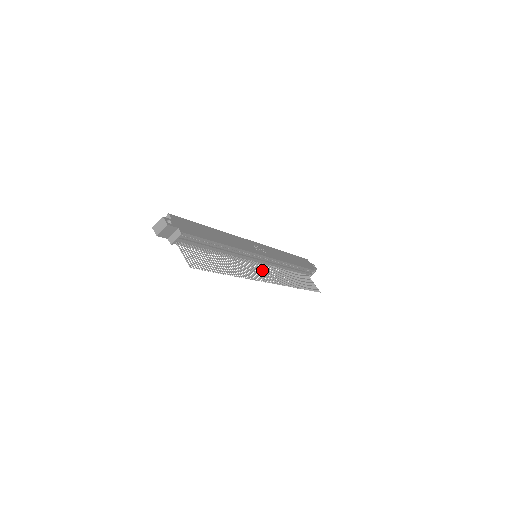
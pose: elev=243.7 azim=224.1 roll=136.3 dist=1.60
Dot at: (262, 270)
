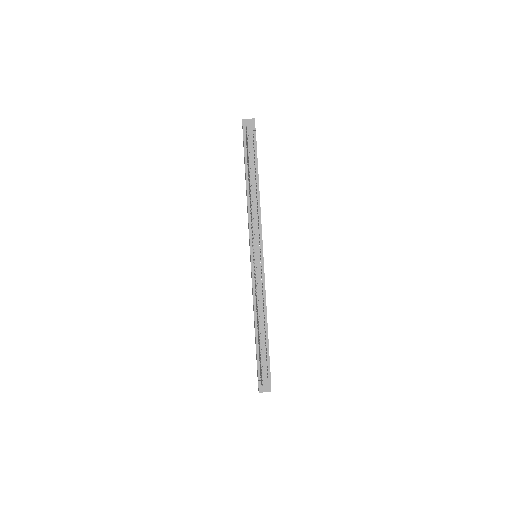
Dot at: occluded
